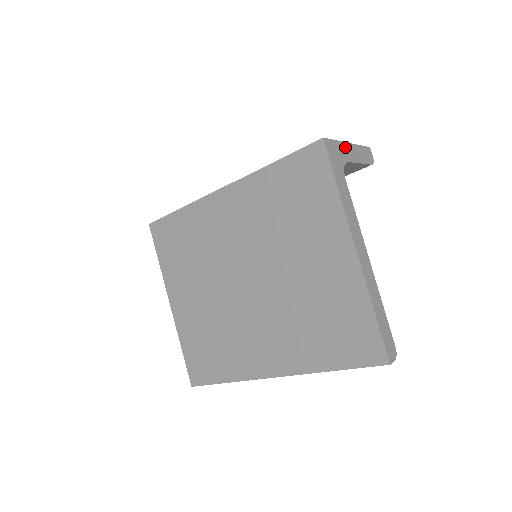
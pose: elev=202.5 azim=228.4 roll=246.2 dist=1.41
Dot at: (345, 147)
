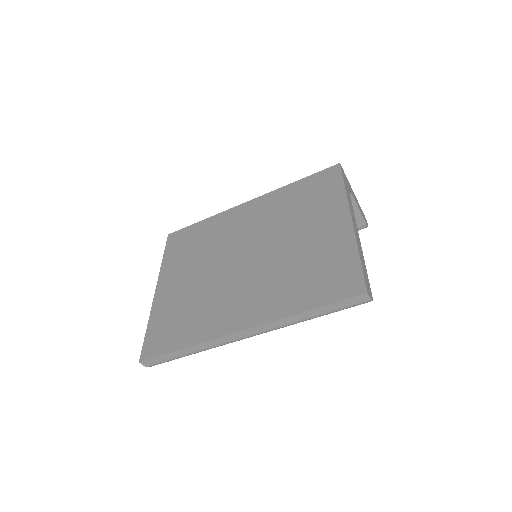
Dot at: (352, 190)
